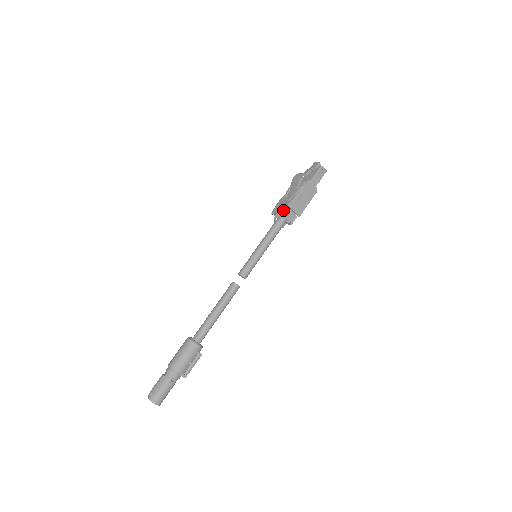
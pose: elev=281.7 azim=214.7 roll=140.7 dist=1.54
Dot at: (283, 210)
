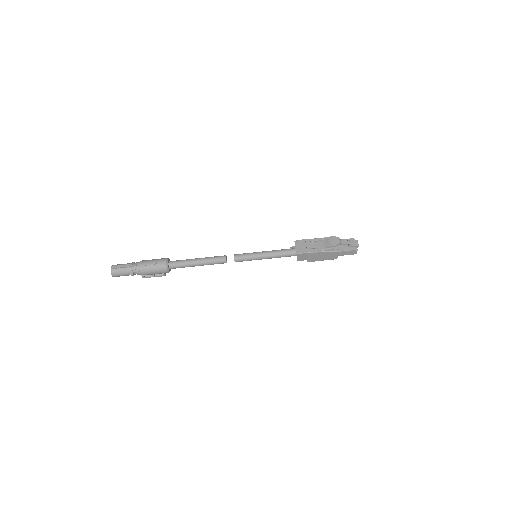
Dot at: (301, 252)
